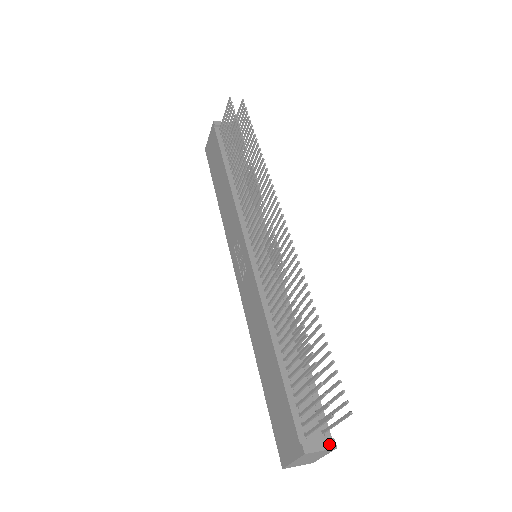
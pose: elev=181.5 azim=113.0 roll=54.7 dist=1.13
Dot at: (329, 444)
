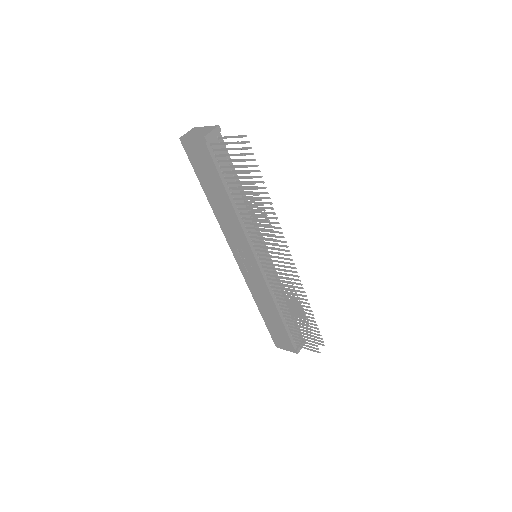
Dot at: (304, 343)
